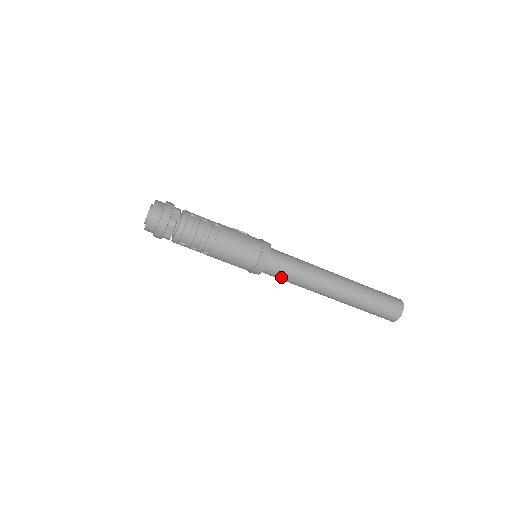
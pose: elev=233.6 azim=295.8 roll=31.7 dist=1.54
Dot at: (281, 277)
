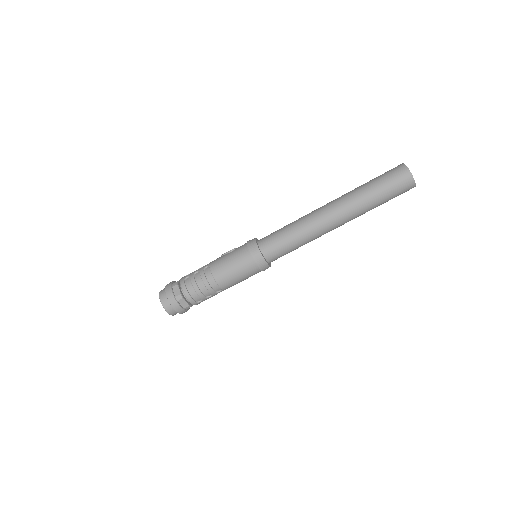
Dot at: (286, 252)
